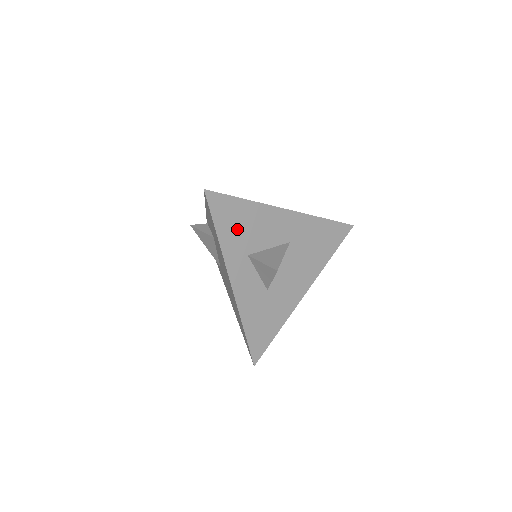
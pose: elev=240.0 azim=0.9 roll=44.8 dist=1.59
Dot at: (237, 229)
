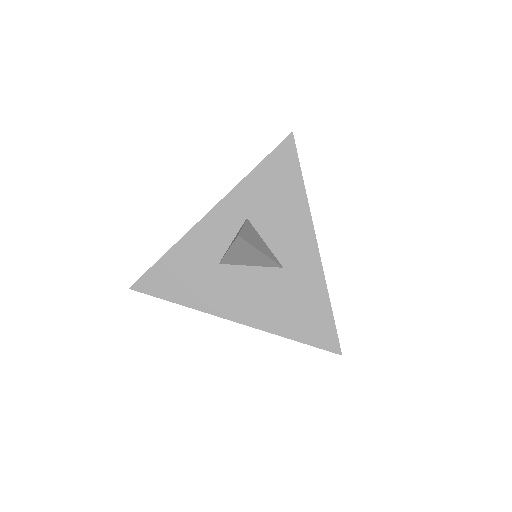
Dot at: (269, 191)
